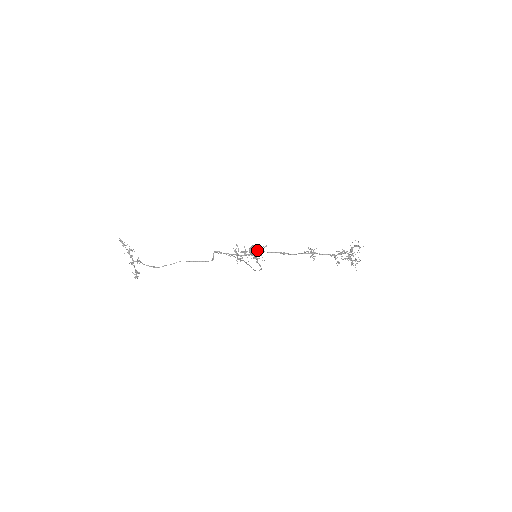
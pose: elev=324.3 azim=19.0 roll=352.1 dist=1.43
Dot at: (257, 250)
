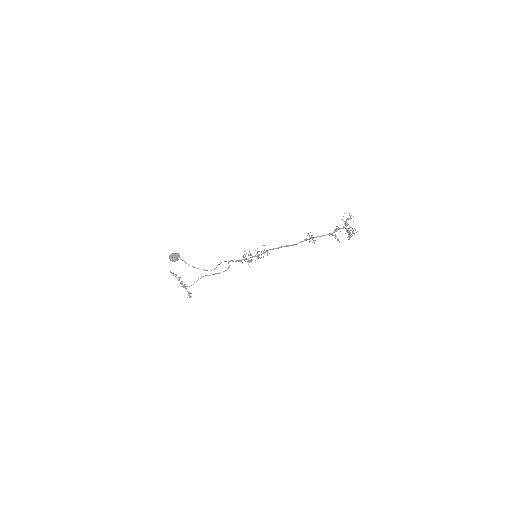
Dot at: (173, 256)
